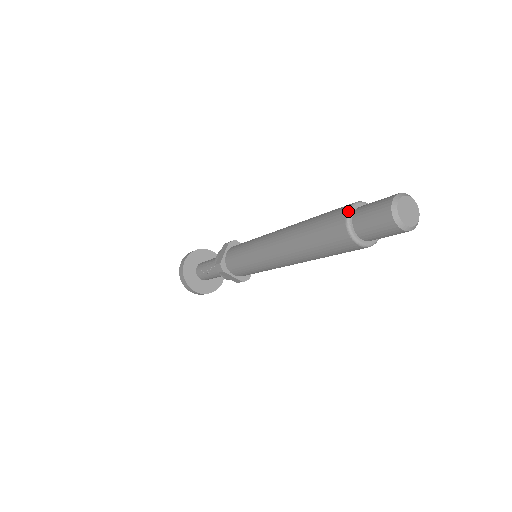
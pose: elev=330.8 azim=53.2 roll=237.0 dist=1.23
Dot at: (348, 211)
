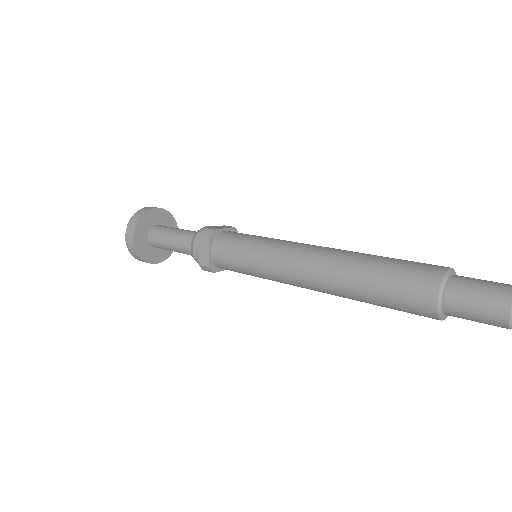
Dot at: (440, 299)
